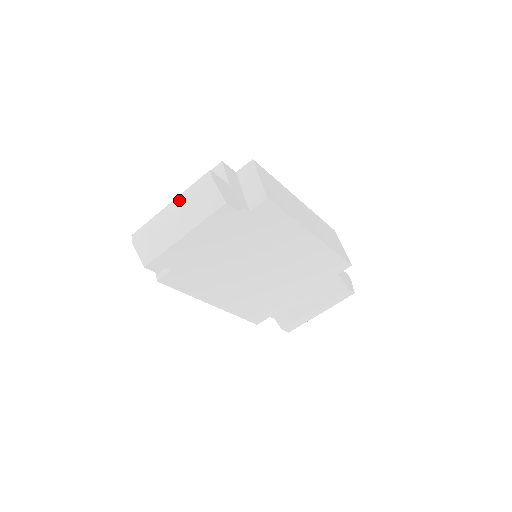
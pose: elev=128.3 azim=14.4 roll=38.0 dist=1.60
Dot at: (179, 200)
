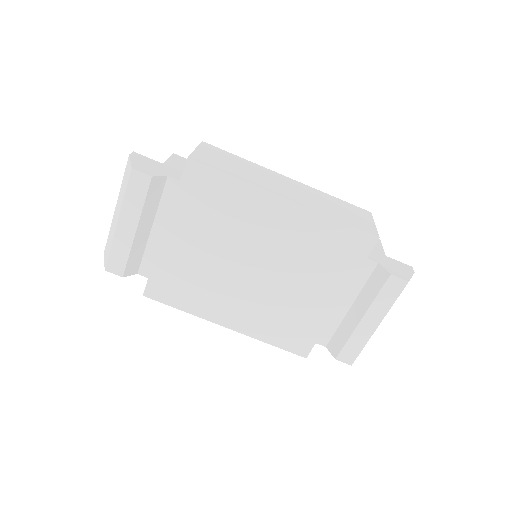
Dot at: occluded
